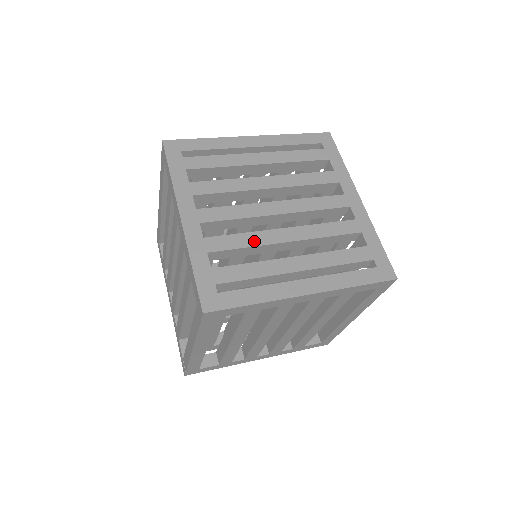
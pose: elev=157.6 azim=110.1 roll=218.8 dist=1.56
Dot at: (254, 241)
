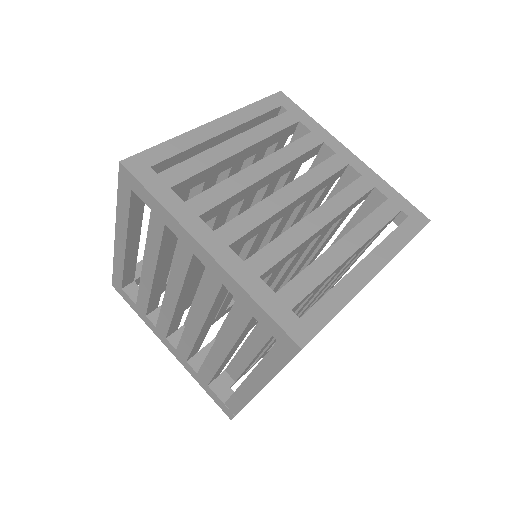
Dot at: (294, 241)
